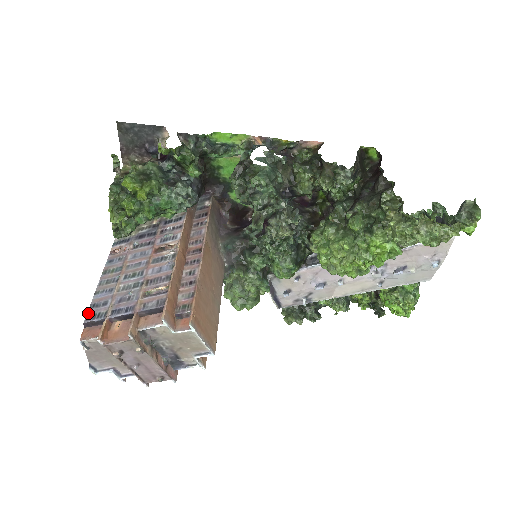
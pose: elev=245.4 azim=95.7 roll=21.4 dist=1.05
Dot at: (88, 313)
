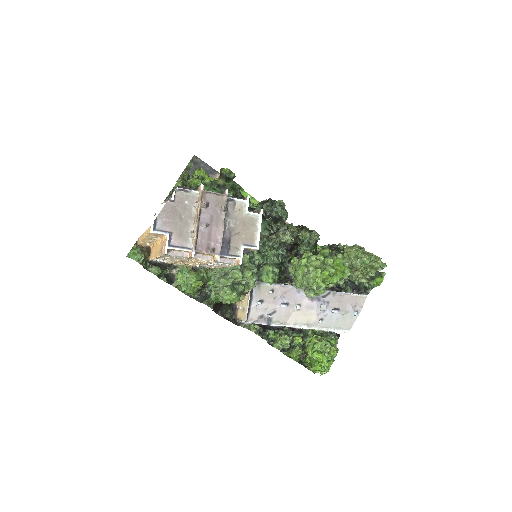
Dot at: occluded
